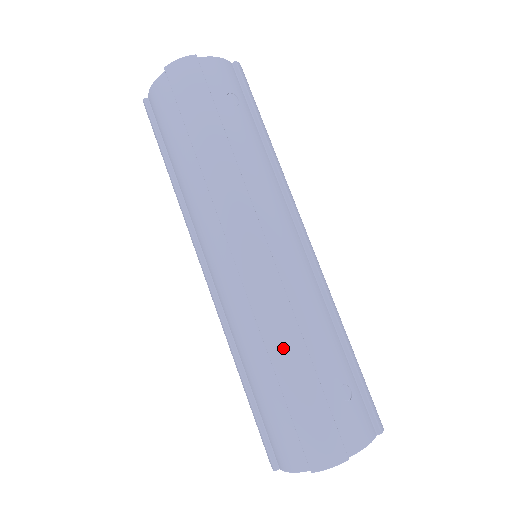
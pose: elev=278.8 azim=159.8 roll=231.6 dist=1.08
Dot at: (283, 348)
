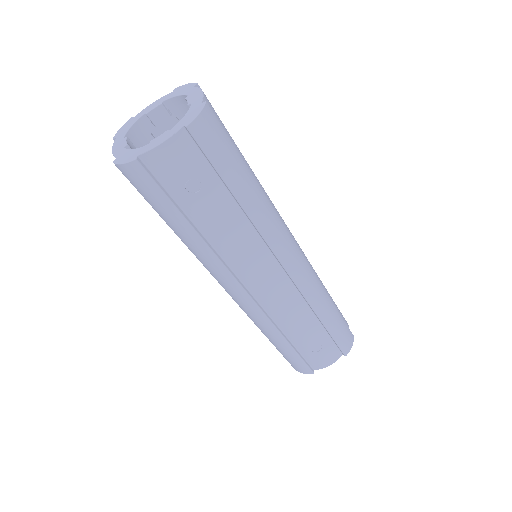
Dot at: (269, 336)
